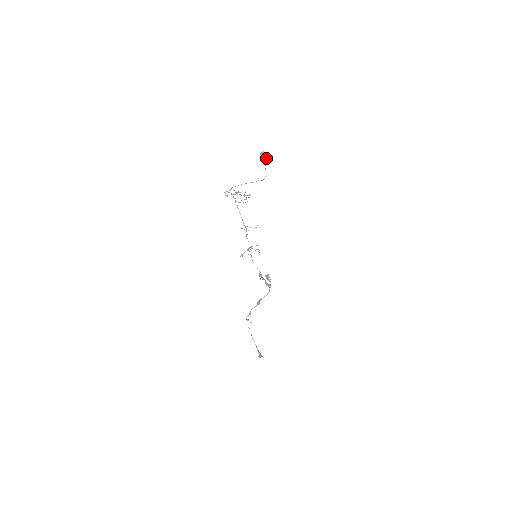
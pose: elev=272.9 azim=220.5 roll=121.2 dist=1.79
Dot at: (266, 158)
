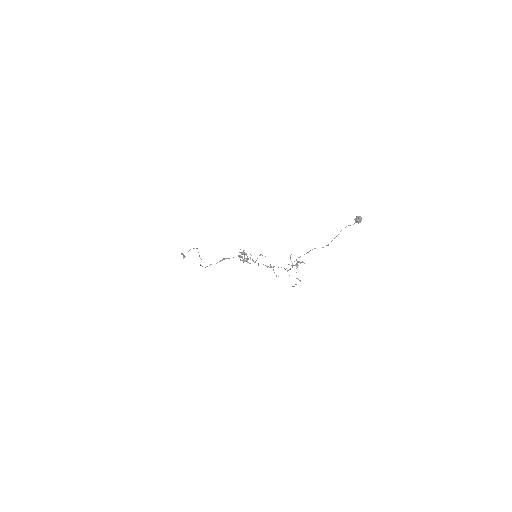
Dot at: occluded
